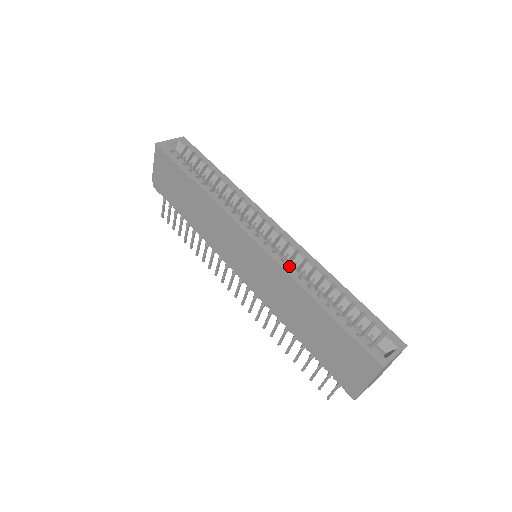
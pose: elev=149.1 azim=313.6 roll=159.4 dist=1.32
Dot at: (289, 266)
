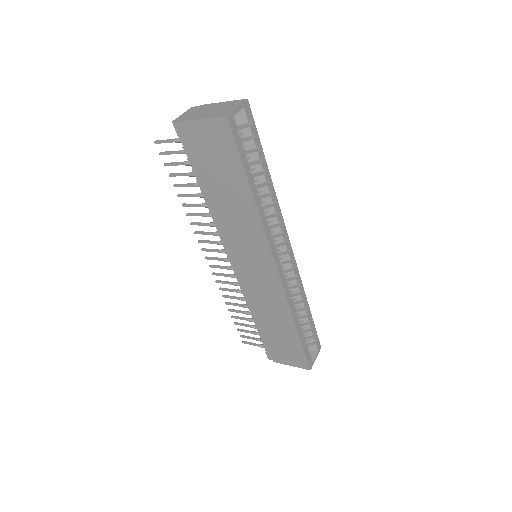
Dot at: (290, 296)
